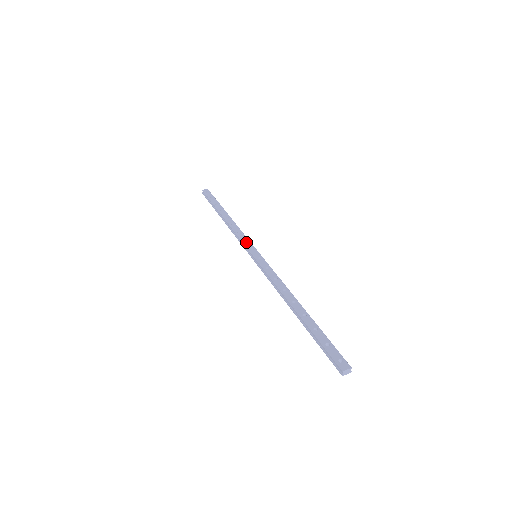
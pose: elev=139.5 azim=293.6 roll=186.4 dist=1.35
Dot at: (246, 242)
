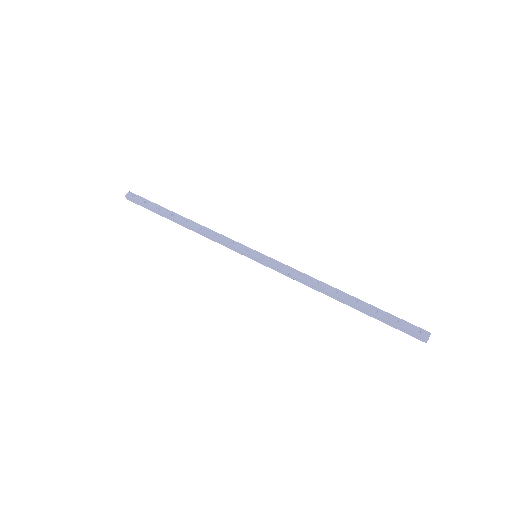
Dot at: (234, 244)
